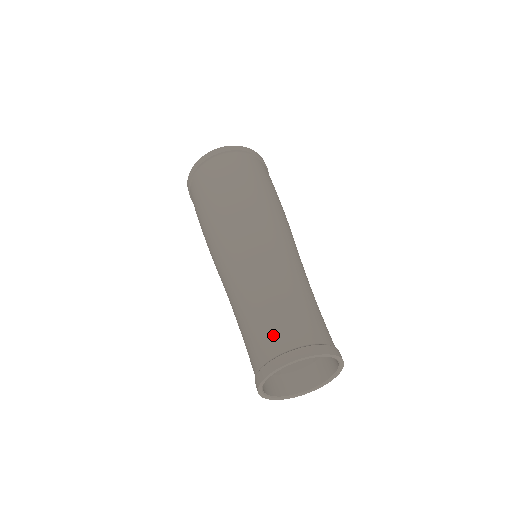
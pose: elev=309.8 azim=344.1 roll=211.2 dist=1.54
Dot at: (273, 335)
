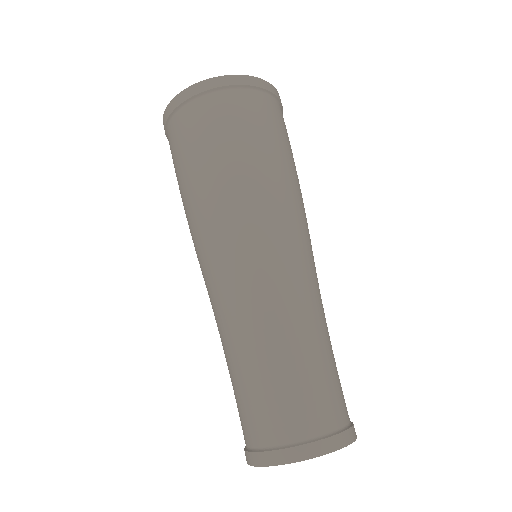
Dot at: (265, 417)
